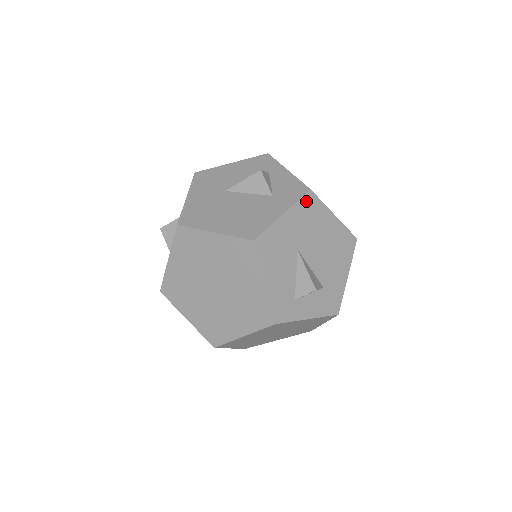
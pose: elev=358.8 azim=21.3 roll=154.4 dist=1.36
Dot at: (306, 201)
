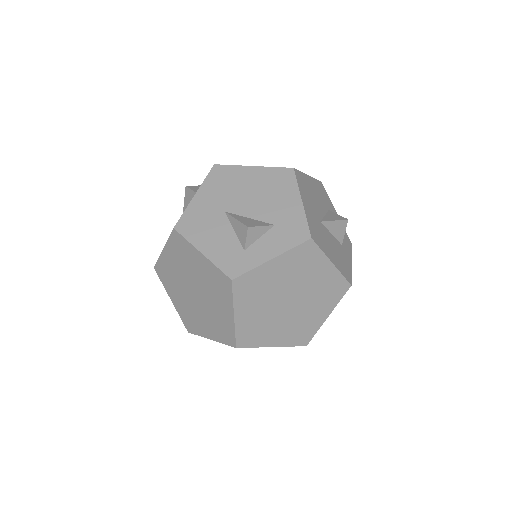
Dot at: (214, 174)
